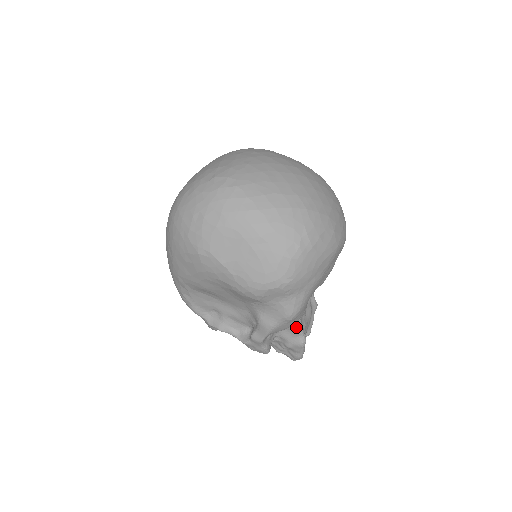
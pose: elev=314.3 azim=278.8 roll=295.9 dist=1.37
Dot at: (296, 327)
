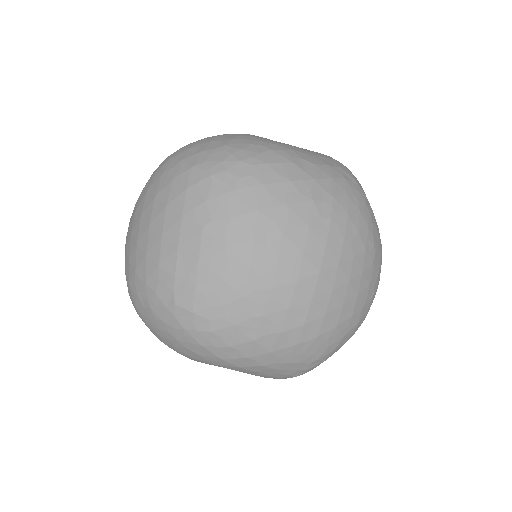
Dot at: occluded
